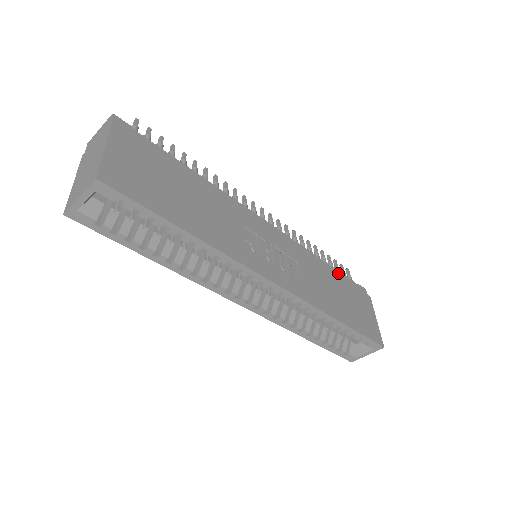
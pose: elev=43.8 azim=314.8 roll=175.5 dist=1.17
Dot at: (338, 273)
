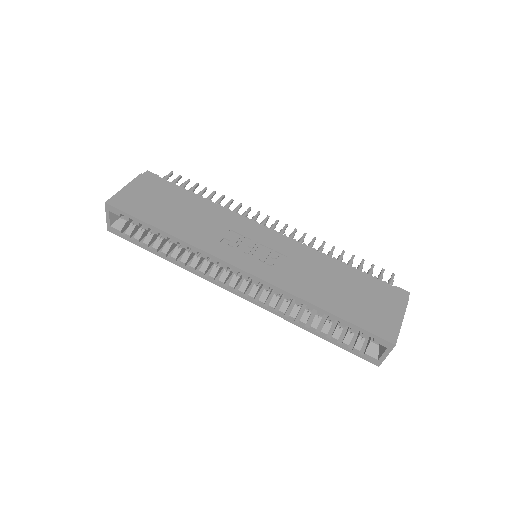
Dot at: (360, 273)
